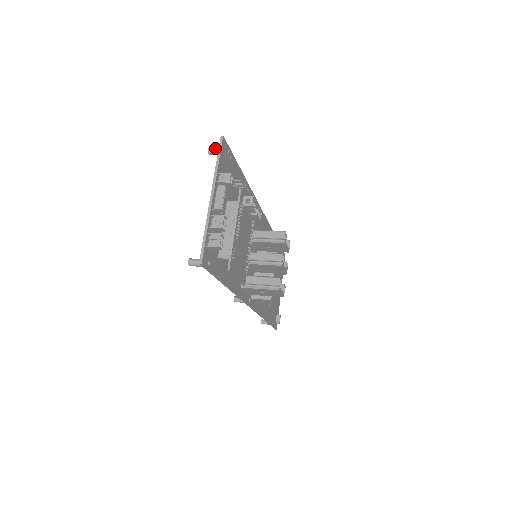
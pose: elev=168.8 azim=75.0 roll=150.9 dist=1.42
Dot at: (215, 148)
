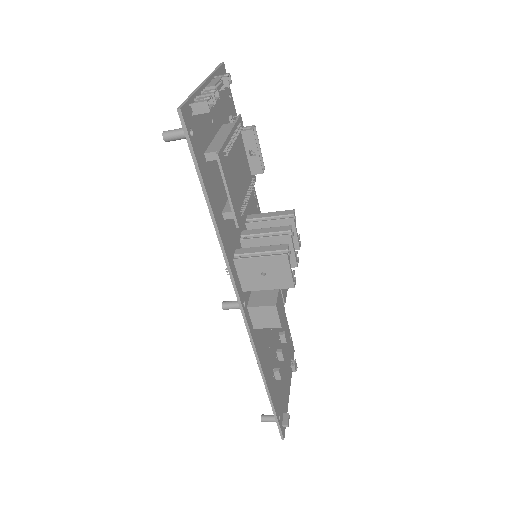
Dot at: occluded
